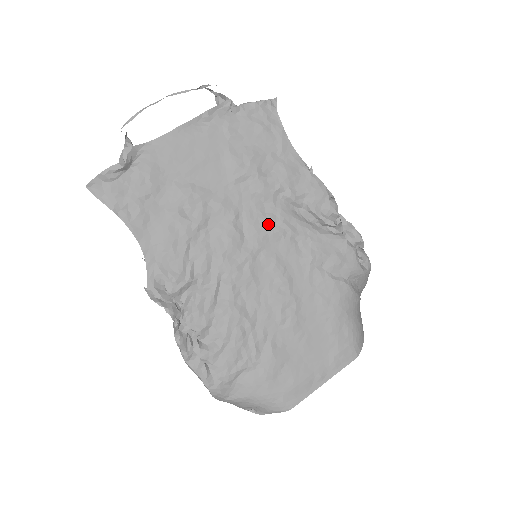
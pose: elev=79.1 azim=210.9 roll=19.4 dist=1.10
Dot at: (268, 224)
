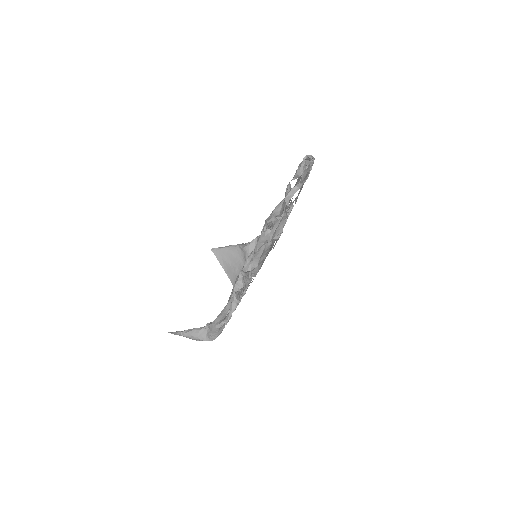
Dot at: occluded
